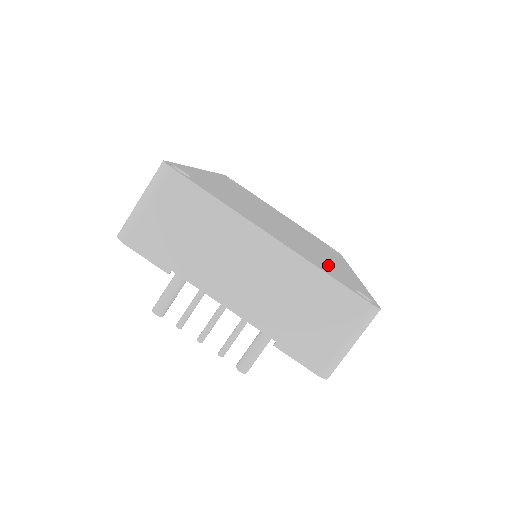
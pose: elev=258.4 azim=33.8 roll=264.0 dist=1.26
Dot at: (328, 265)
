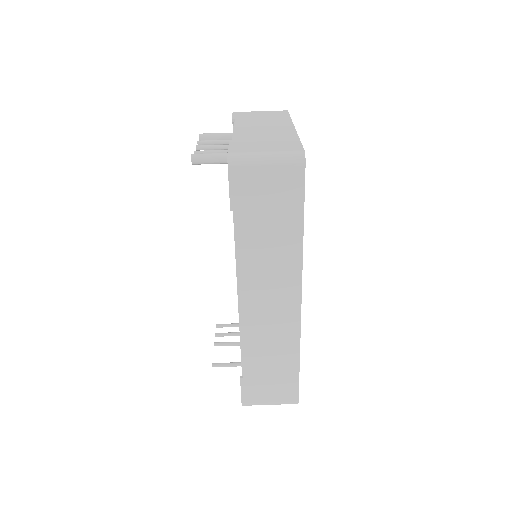
Dot at: occluded
